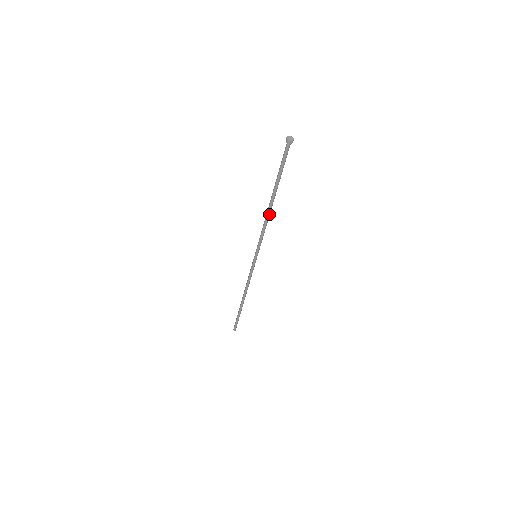
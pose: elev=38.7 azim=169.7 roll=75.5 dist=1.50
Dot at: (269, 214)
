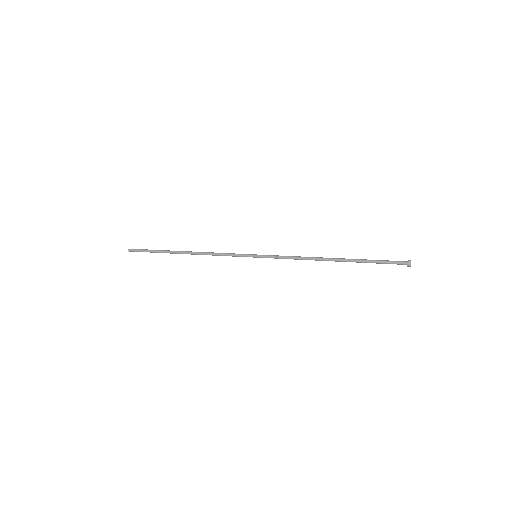
Dot at: (318, 259)
